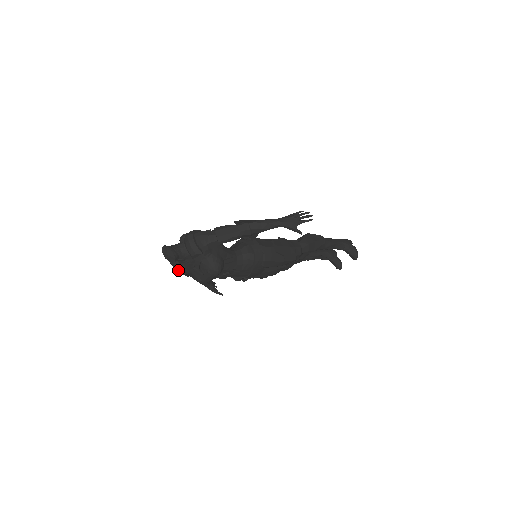
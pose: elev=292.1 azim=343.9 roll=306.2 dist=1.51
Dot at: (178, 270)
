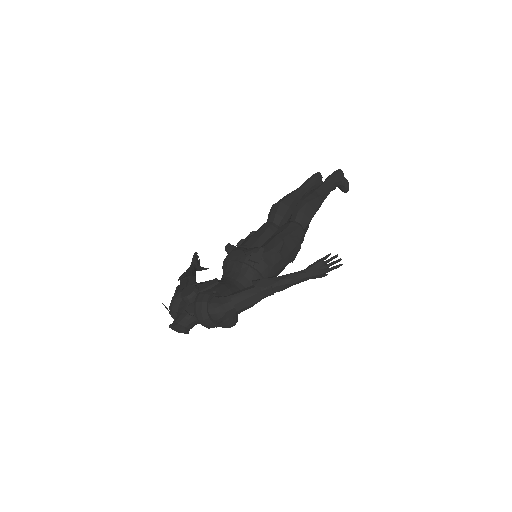
Dot at: occluded
